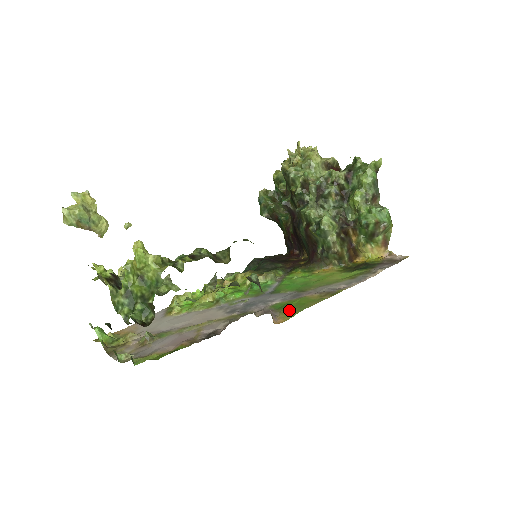
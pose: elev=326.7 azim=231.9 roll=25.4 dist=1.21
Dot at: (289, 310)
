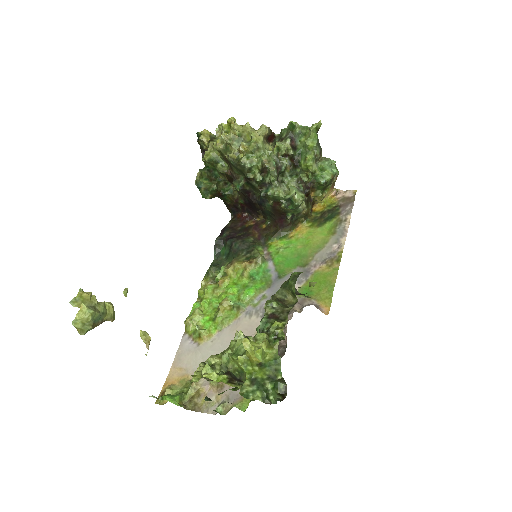
Dot at: (321, 294)
